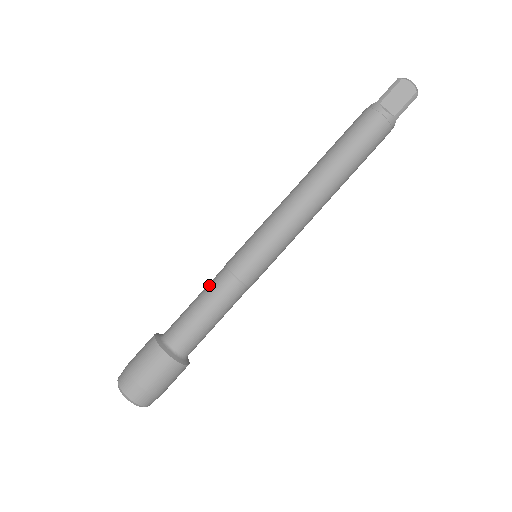
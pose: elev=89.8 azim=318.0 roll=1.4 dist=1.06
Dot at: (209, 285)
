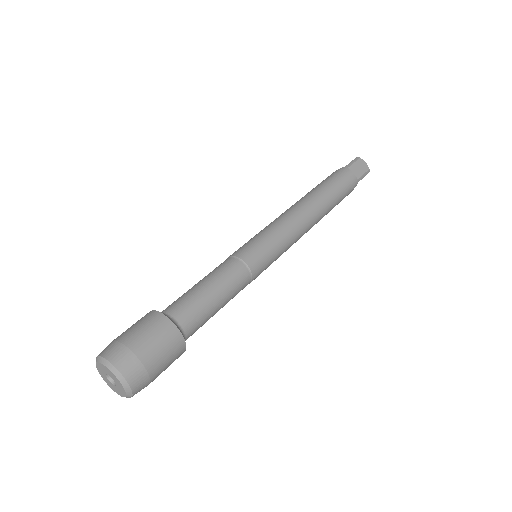
Dot at: occluded
